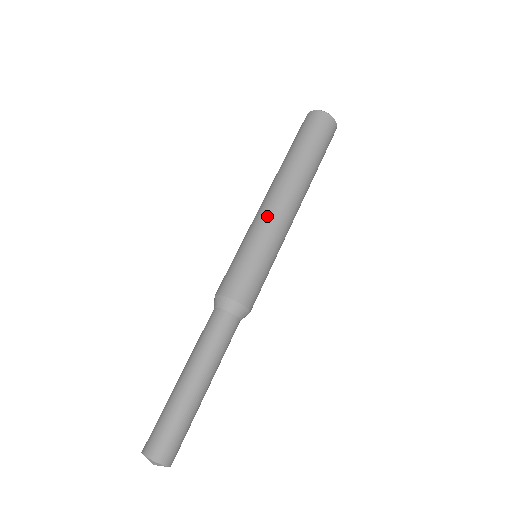
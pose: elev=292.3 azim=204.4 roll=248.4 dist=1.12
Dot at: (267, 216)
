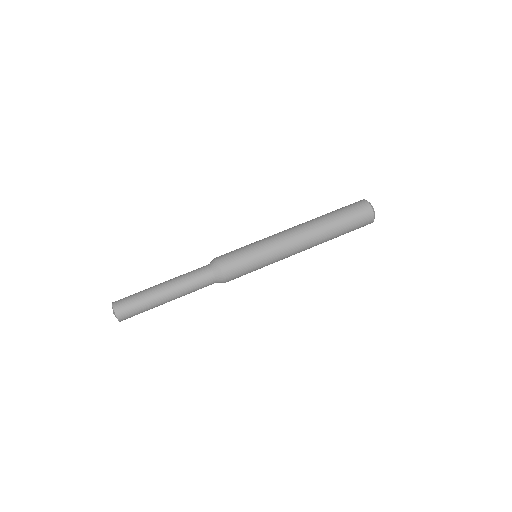
Dot at: (281, 242)
